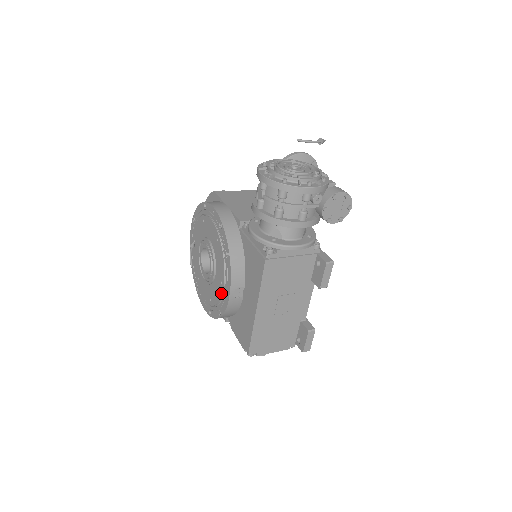
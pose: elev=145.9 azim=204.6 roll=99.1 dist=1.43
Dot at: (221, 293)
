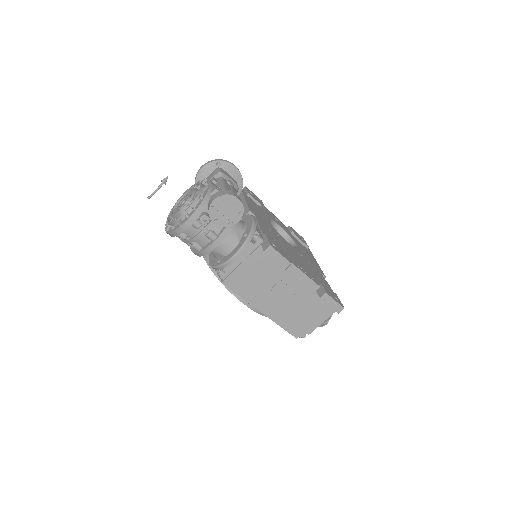
Dot at: occluded
